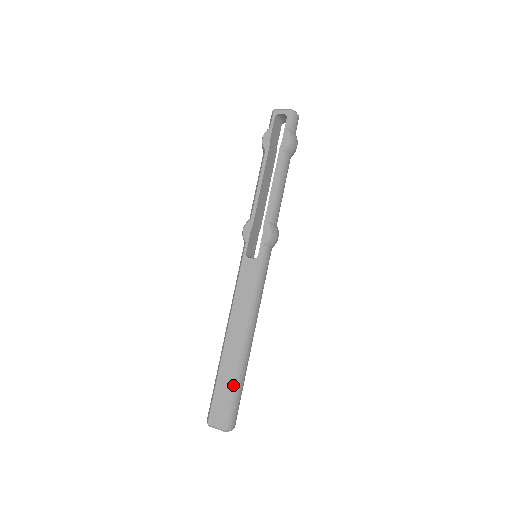
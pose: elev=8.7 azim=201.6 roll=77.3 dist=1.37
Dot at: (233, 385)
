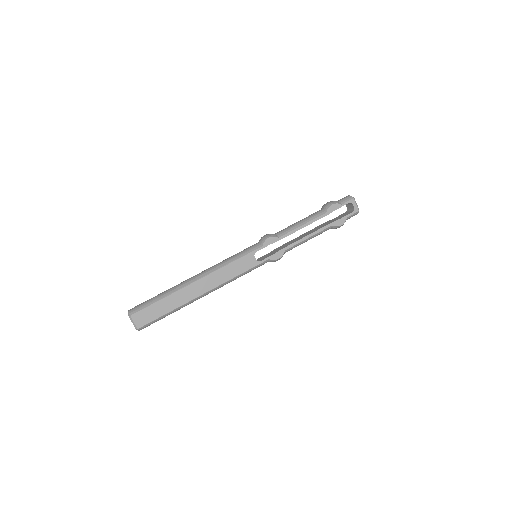
Dot at: (170, 311)
